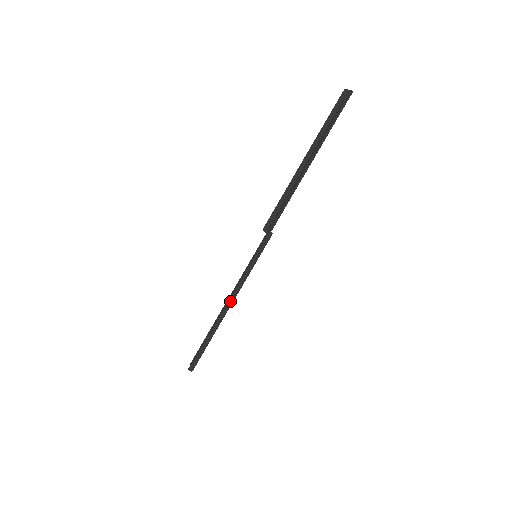
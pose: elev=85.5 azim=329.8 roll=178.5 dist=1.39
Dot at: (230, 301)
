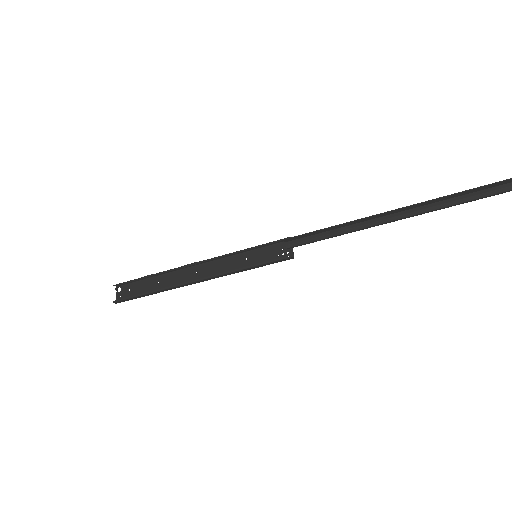
Dot at: (198, 282)
